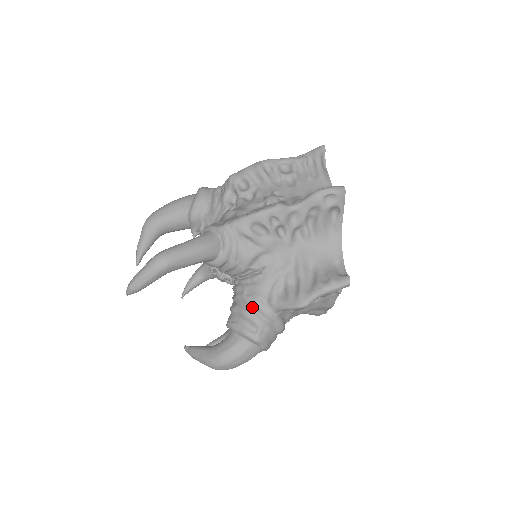
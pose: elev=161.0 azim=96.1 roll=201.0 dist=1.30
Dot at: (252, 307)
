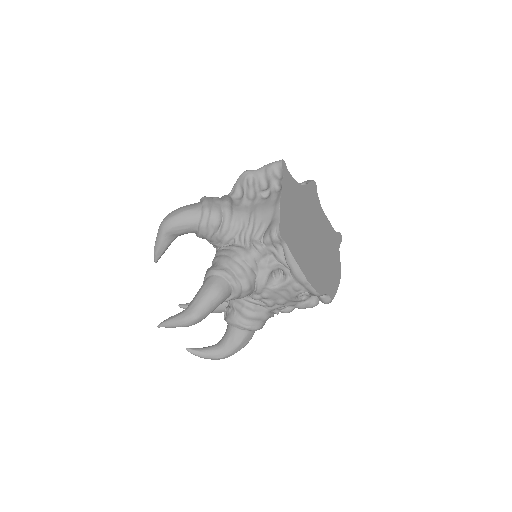
Dot at: occluded
